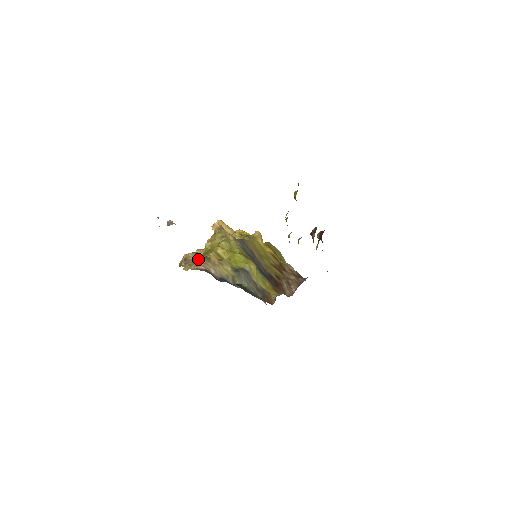
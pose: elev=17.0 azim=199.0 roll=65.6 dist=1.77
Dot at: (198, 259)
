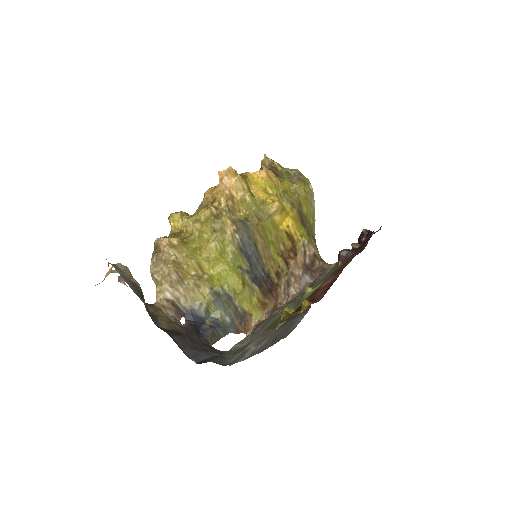
Dot at: (167, 281)
